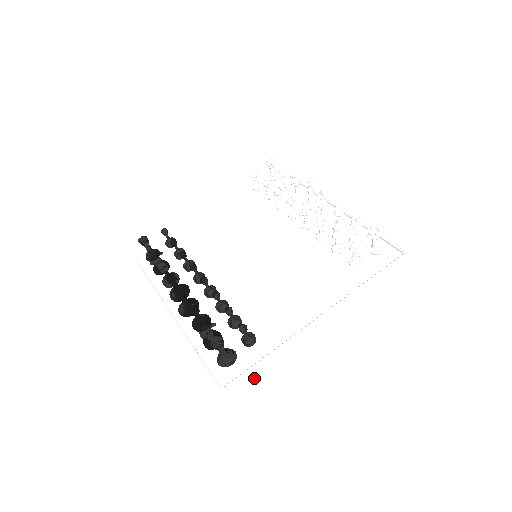
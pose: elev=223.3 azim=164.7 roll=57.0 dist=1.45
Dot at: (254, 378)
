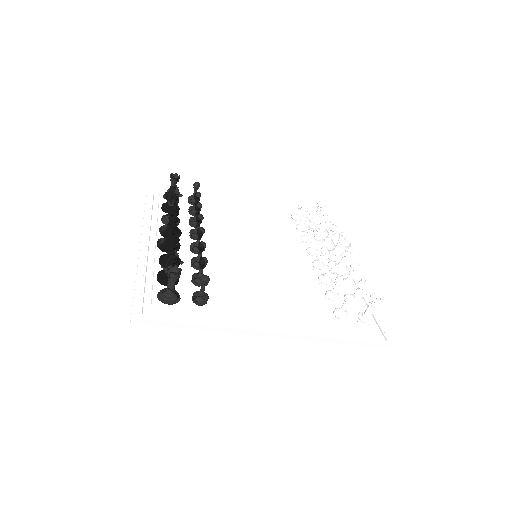
Dot at: (178, 331)
